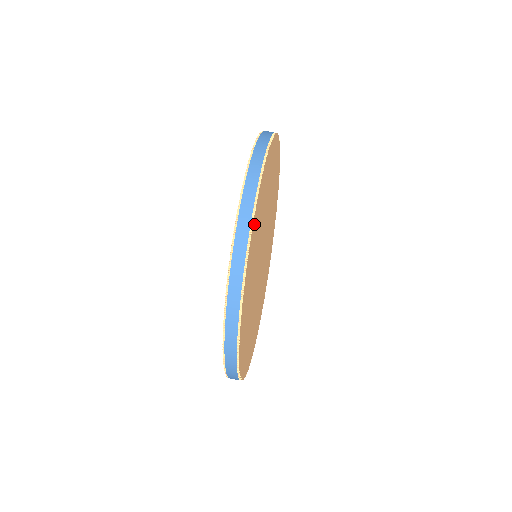
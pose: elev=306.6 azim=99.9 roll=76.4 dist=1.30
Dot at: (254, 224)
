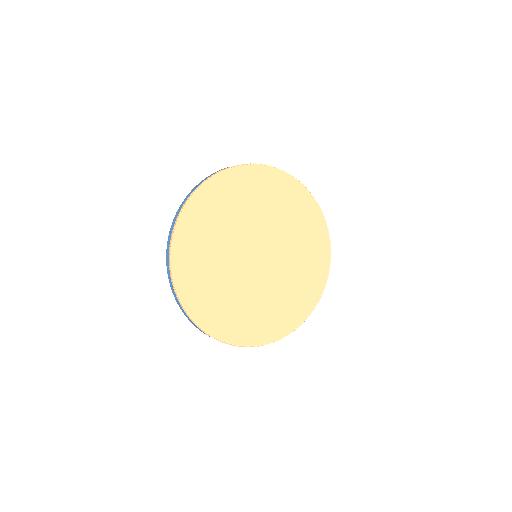
Dot at: (256, 171)
